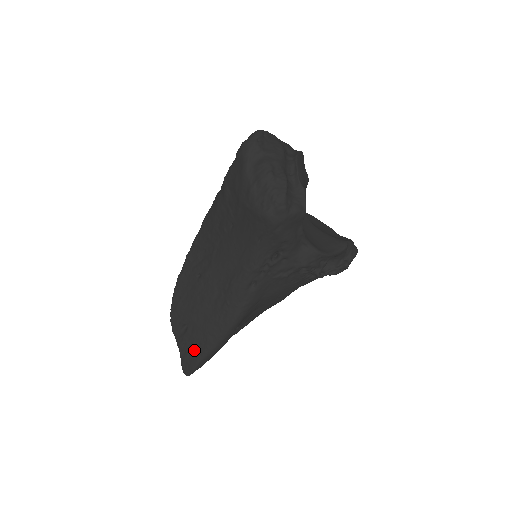
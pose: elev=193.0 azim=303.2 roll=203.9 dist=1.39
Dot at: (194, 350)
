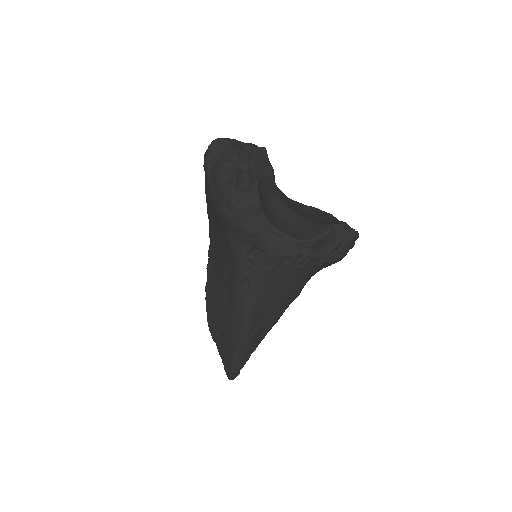
Dot at: (227, 354)
